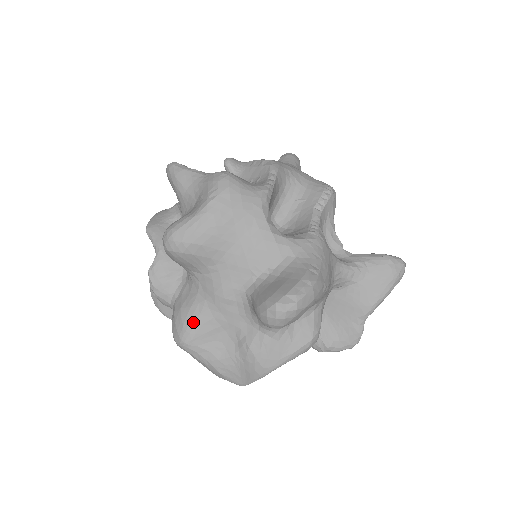
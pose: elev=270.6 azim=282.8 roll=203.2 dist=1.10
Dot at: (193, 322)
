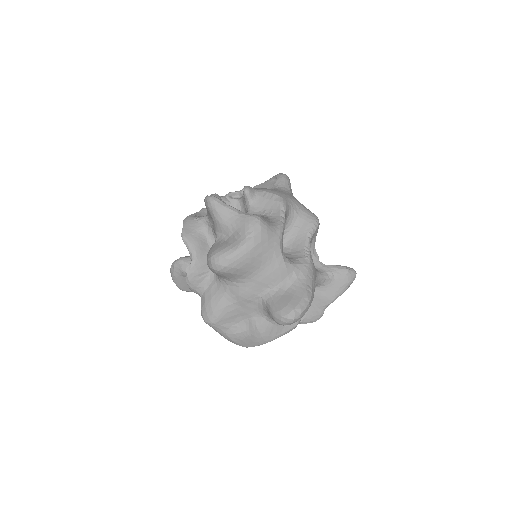
Dot at: (221, 311)
